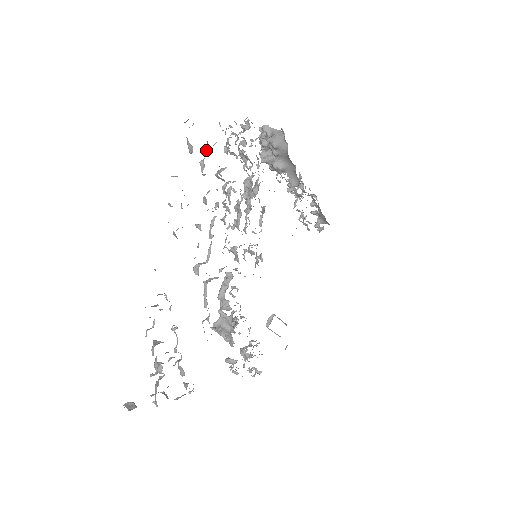
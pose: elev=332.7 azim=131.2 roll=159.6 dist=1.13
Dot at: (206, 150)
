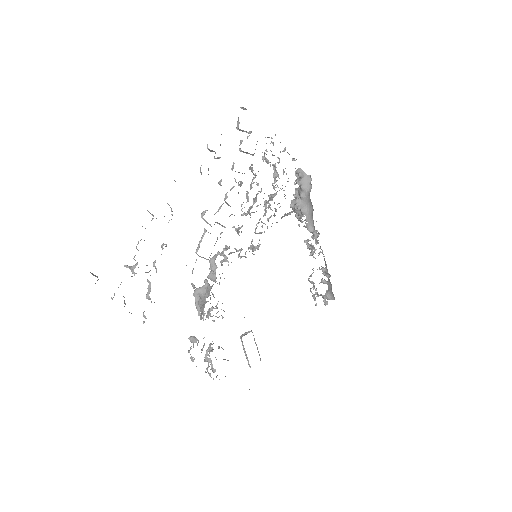
Dot at: (248, 136)
